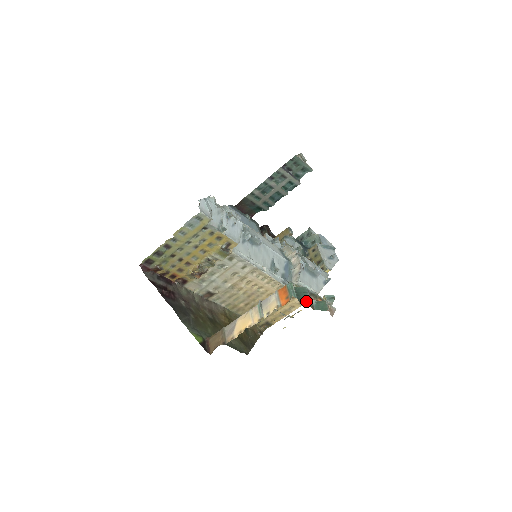
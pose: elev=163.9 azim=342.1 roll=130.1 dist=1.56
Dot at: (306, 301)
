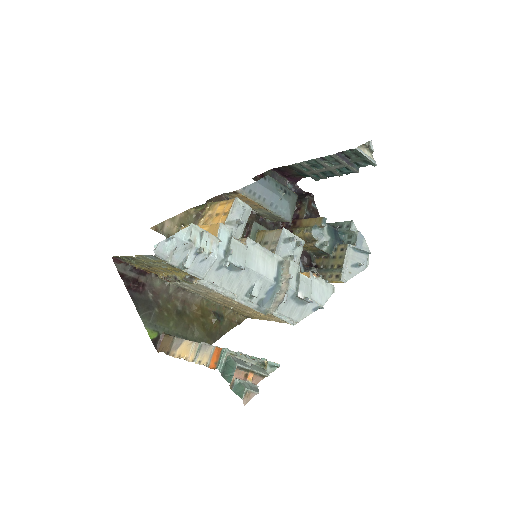
Dot at: (227, 379)
